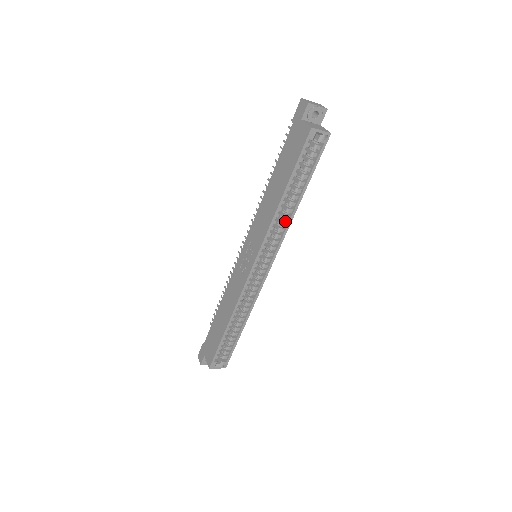
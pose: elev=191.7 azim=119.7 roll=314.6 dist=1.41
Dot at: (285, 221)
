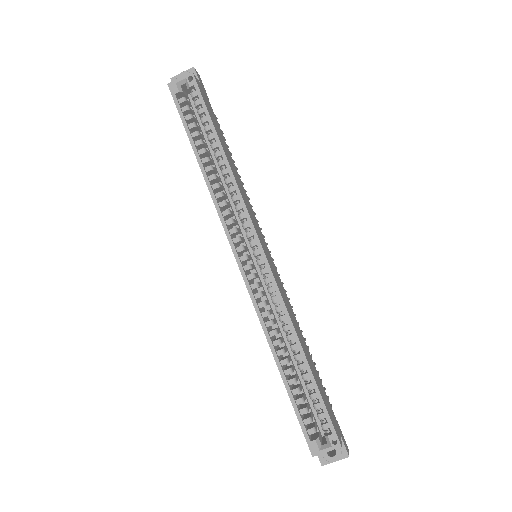
Dot at: (233, 187)
